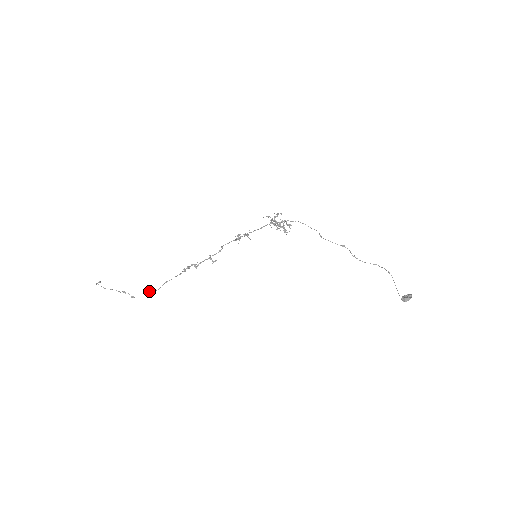
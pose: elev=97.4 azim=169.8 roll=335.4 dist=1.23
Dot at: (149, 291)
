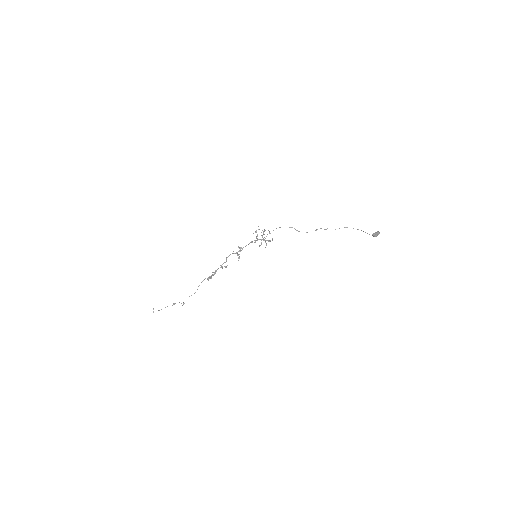
Dot at: occluded
